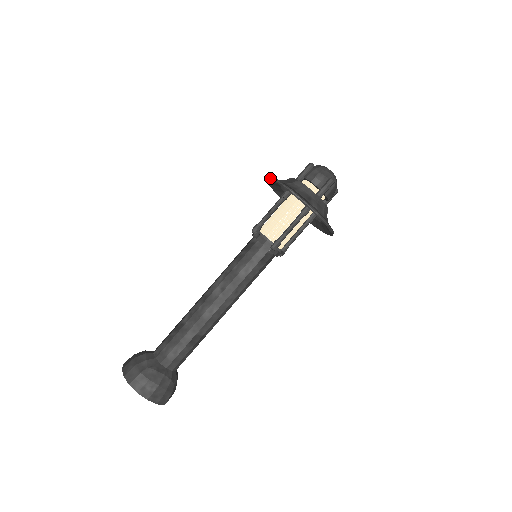
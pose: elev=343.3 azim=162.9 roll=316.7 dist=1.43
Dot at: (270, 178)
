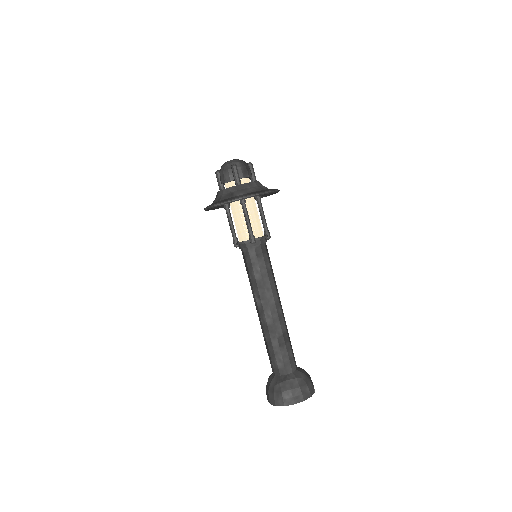
Dot at: (205, 210)
